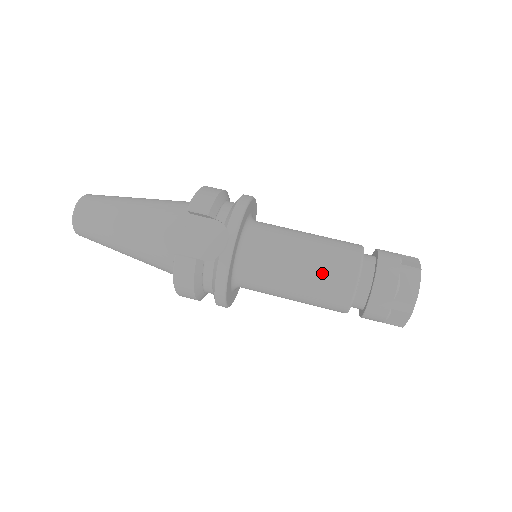
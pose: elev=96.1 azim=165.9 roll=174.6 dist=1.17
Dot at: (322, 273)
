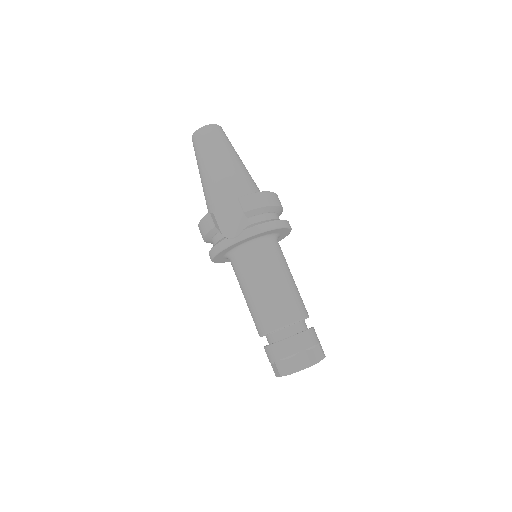
Dot at: (264, 305)
